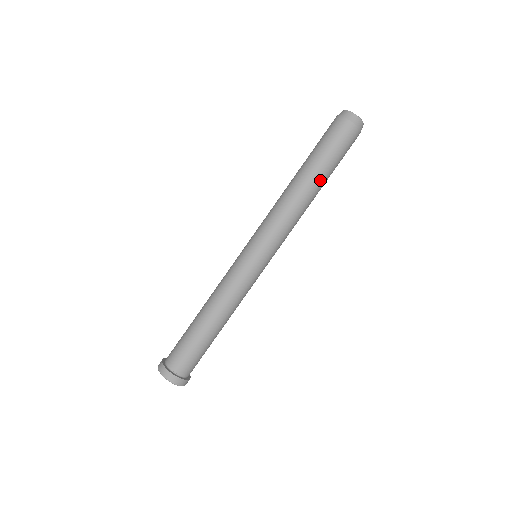
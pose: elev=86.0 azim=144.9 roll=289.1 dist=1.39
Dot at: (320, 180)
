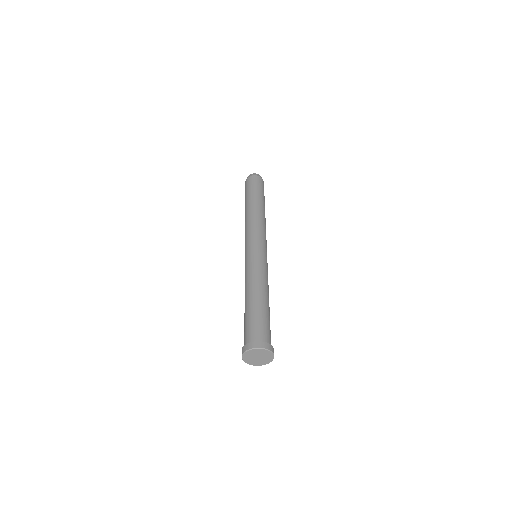
Dot at: (262, 203)
